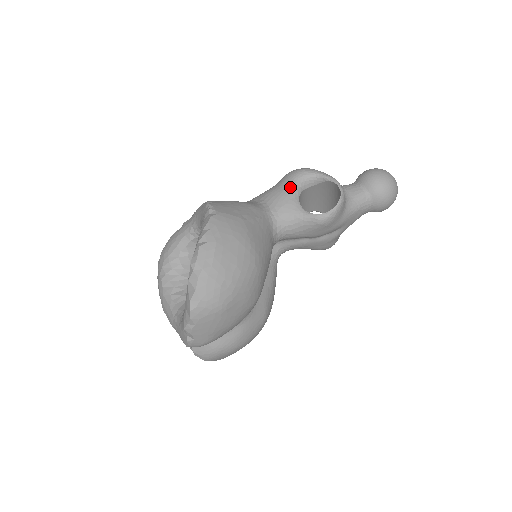
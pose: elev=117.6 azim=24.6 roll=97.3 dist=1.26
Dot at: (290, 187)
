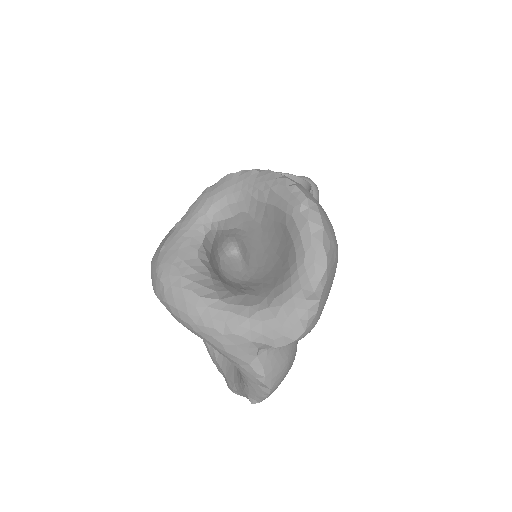
Dot at: occluded
